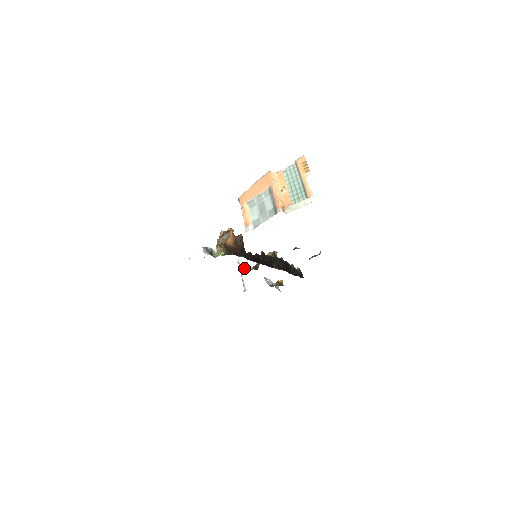
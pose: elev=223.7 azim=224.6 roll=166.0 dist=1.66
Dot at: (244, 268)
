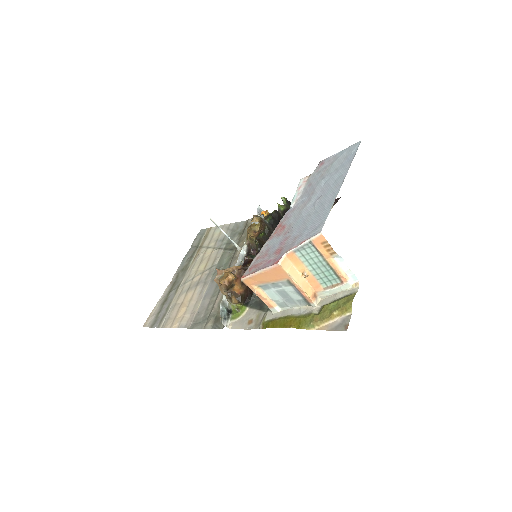
Dot at: (241, 257)
